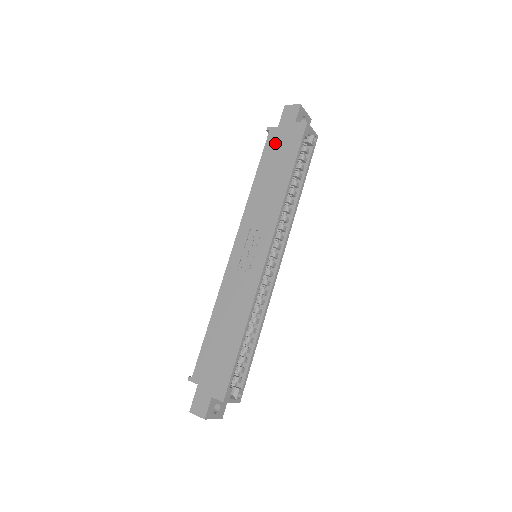
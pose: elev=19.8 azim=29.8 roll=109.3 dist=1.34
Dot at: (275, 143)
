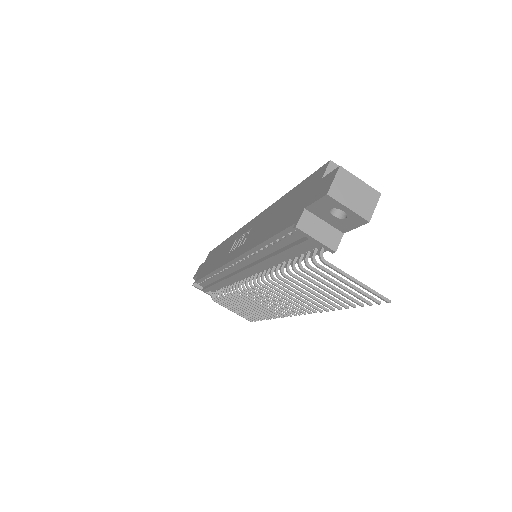
Dot at: (202, 271)
